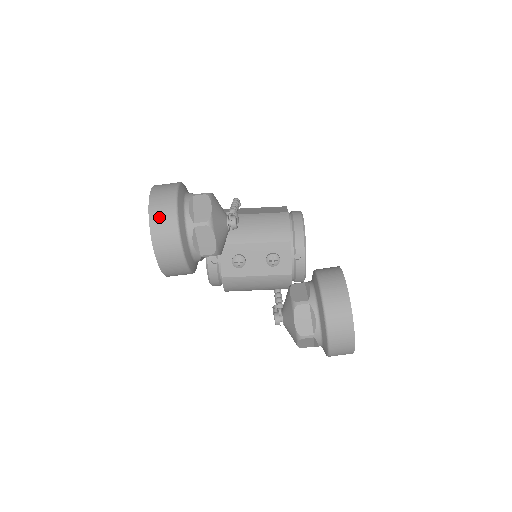
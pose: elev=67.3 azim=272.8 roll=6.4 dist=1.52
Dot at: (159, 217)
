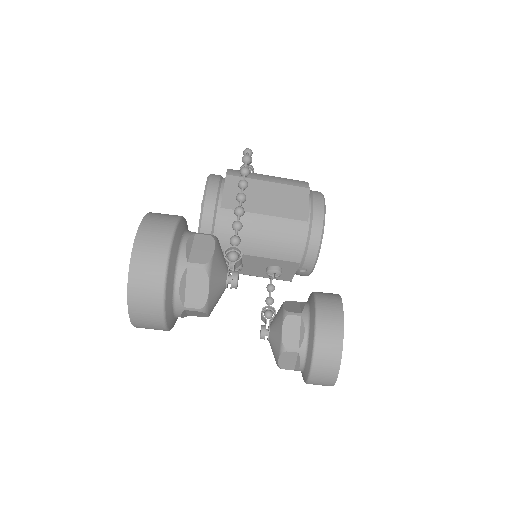
Dot at: (141, 306)
